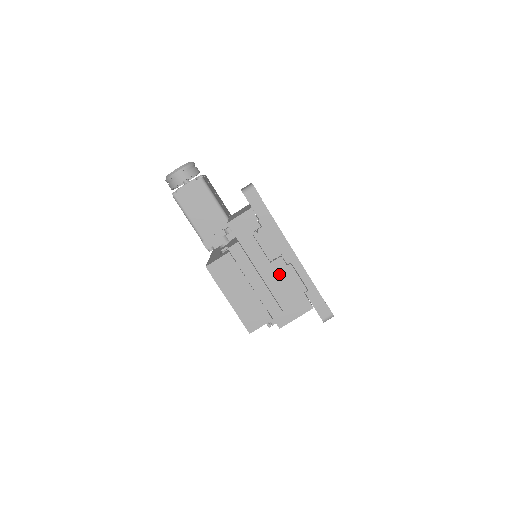
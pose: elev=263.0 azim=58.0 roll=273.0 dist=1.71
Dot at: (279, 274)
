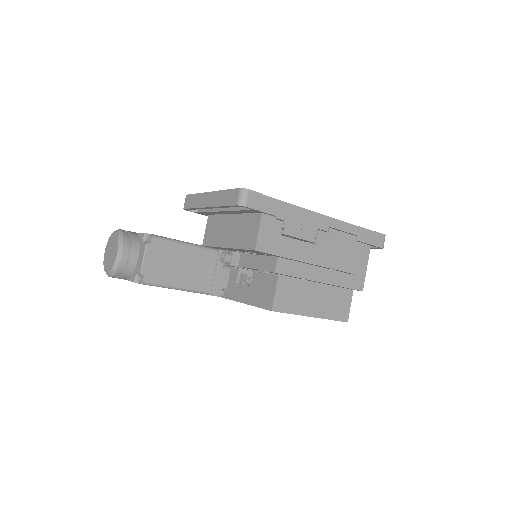
Dot at: (329, 247)
